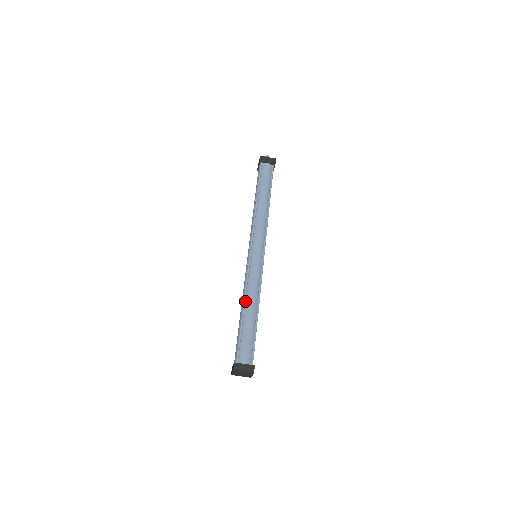
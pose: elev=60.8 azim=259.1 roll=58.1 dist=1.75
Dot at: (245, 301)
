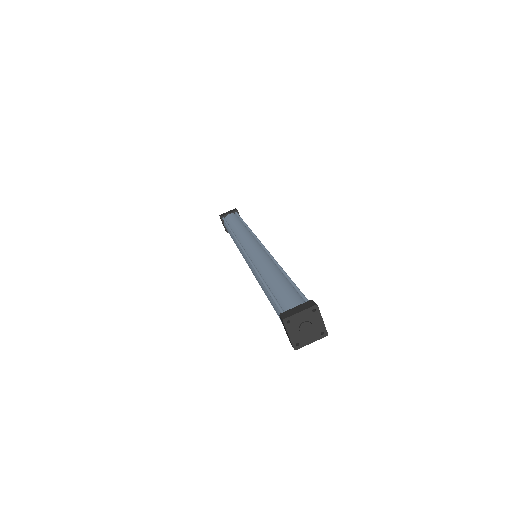
Dot at: (261, 276)
